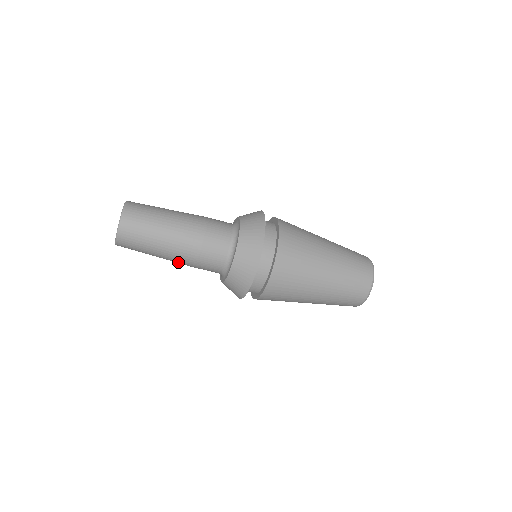
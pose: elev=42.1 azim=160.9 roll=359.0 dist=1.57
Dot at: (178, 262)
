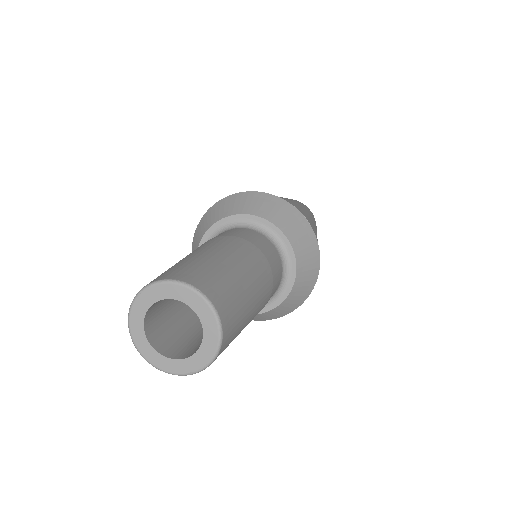
Dot at: occluded
